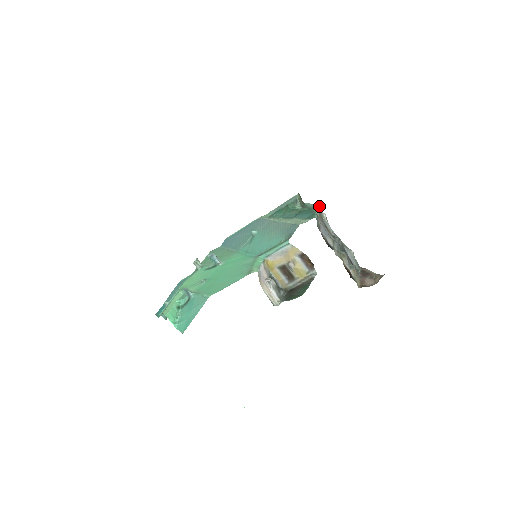
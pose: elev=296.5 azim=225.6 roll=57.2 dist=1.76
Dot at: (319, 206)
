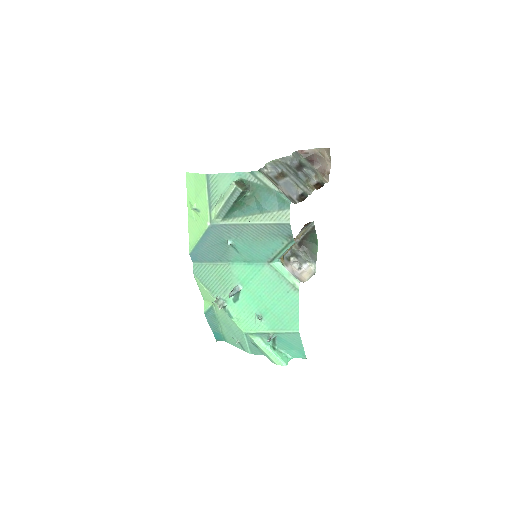
Dot at: (262, 175)
